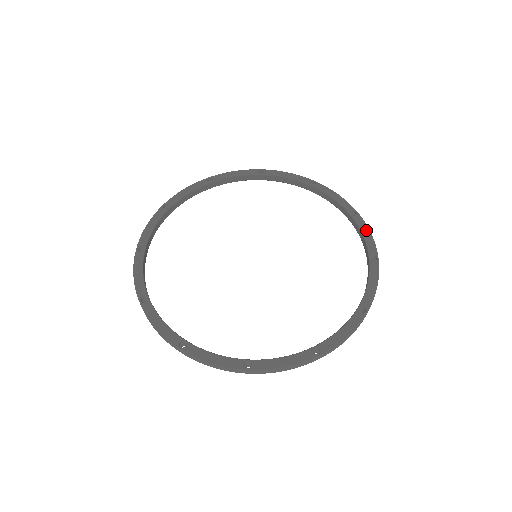
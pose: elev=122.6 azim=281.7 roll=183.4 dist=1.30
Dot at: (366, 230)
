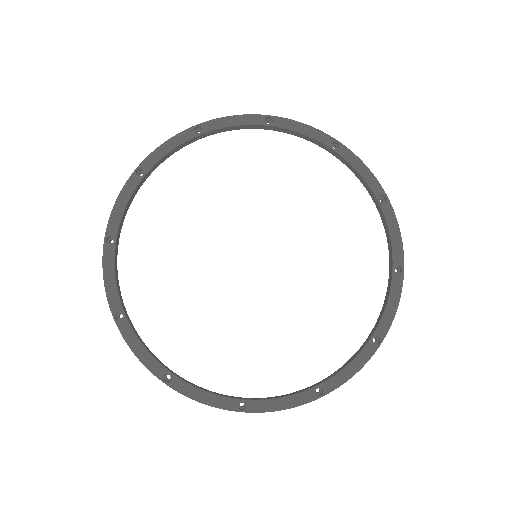
Dot at: (395, 300)
